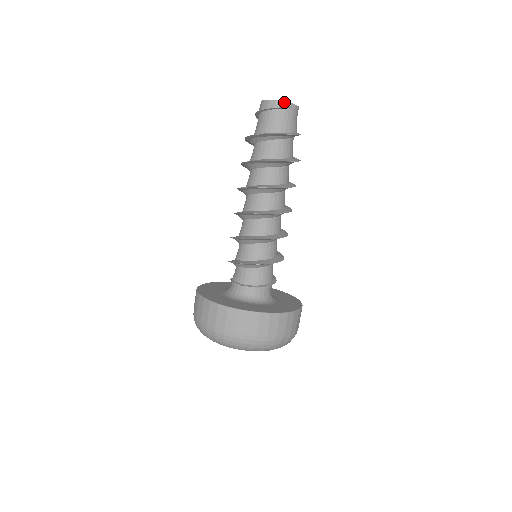
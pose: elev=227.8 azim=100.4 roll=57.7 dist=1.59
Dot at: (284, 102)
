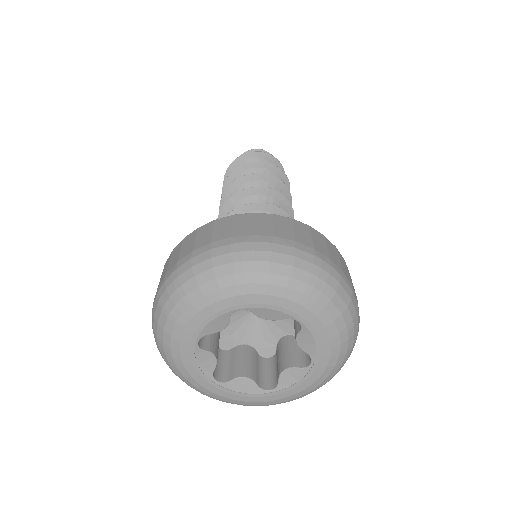
Dot at: (263, 150)
